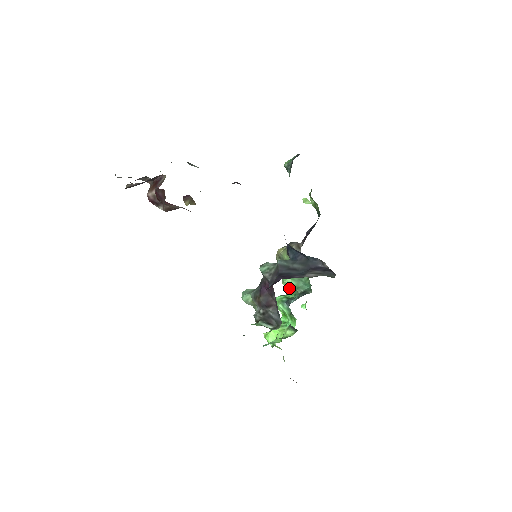
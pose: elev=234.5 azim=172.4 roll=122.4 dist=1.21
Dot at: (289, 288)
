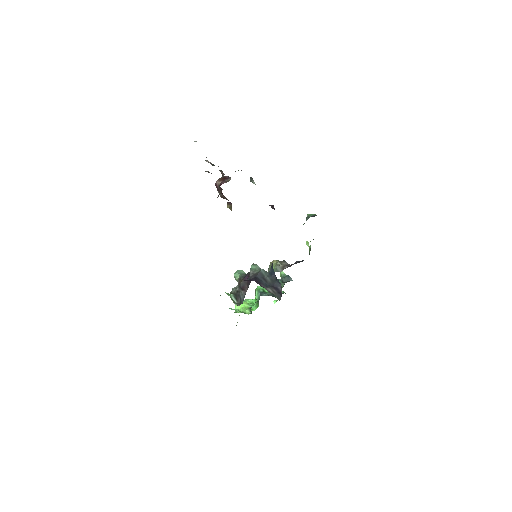
Dot at: occluded
